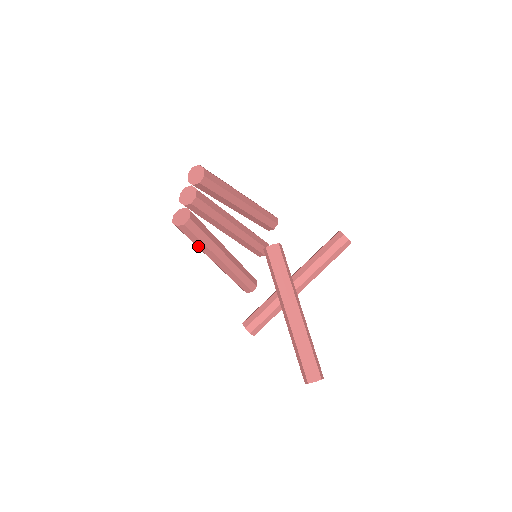
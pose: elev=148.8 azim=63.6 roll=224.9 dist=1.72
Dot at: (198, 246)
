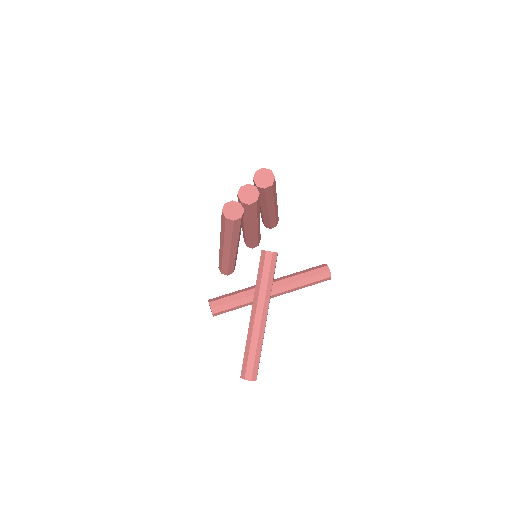
Dot at: (225, 235)
